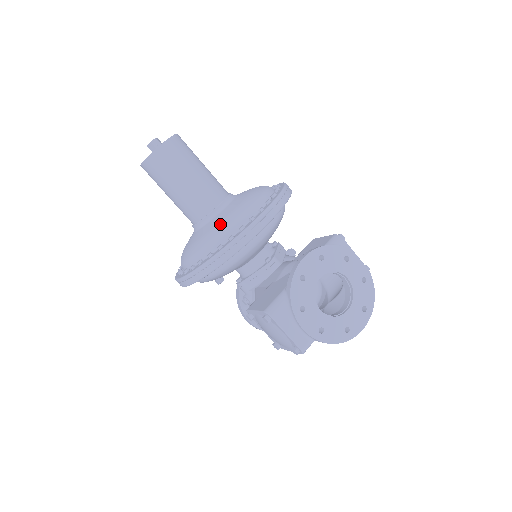
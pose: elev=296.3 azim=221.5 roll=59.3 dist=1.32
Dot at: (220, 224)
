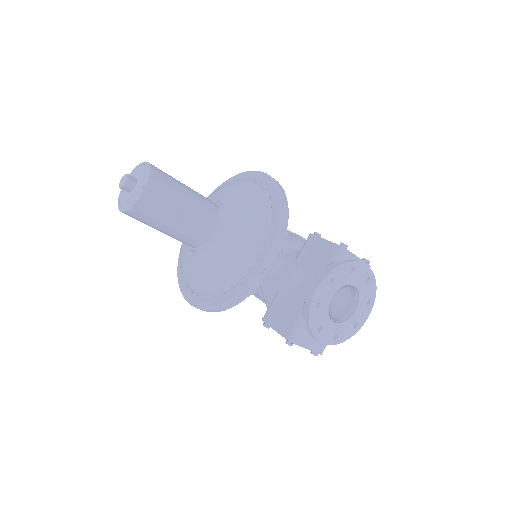
Dot at: (226, 262)
